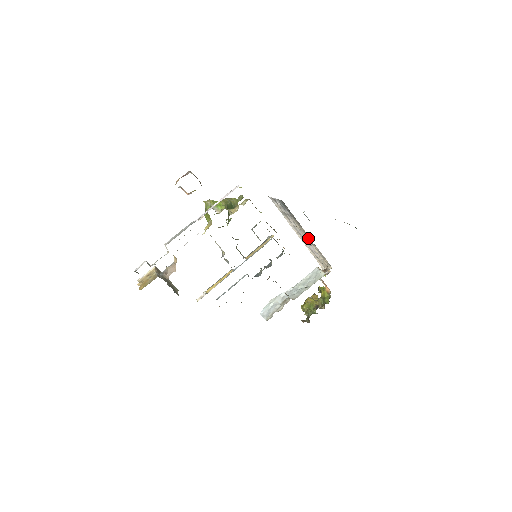
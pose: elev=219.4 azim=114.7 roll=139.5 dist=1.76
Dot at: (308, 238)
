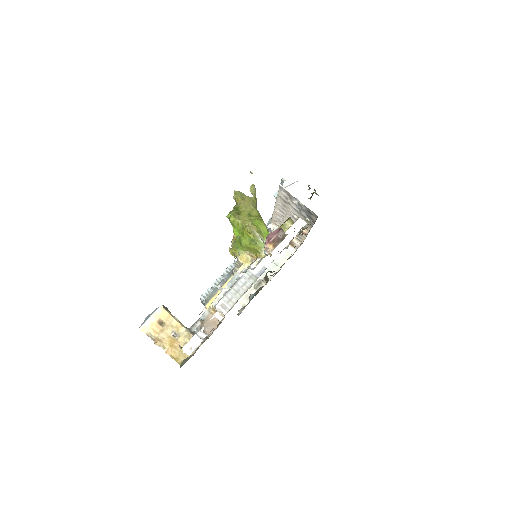
Dot at: (305, 232)
